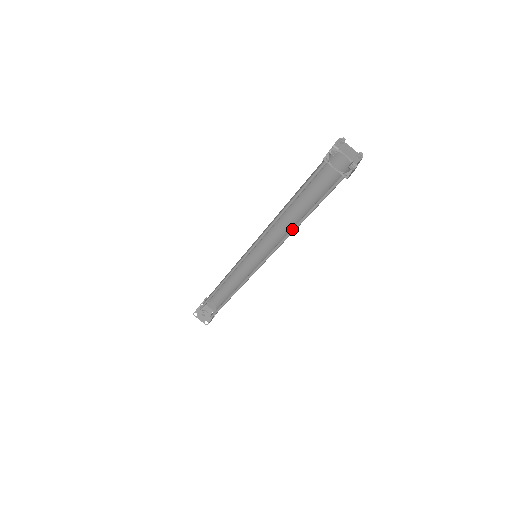
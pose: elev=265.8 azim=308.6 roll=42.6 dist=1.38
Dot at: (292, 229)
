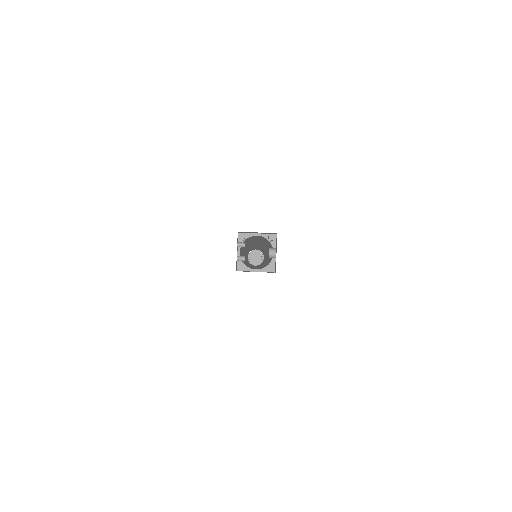
Dot at: occluded
